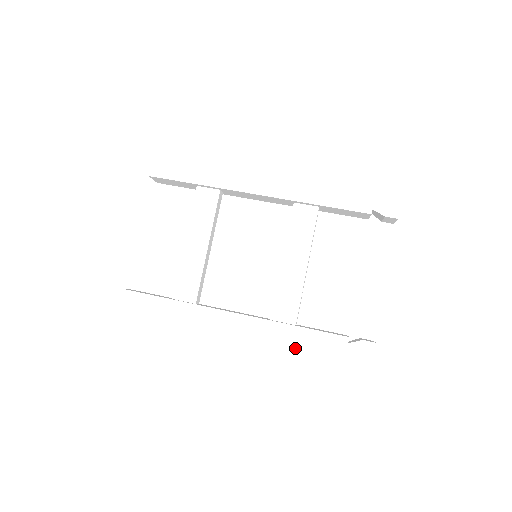
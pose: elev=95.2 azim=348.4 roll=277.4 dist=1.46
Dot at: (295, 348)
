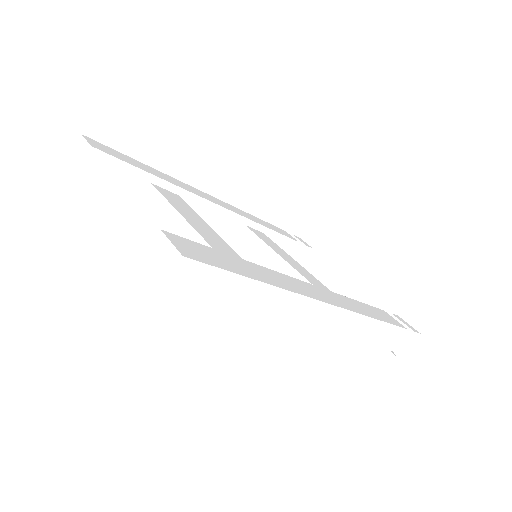
Dot at: (375, 316)
